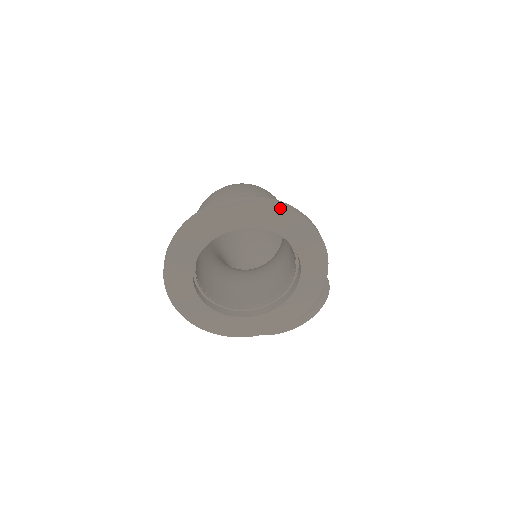
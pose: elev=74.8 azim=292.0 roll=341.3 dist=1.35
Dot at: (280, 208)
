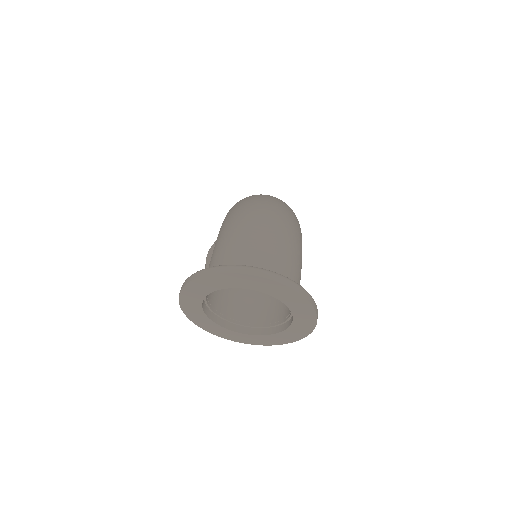
Dot at: (304, 299)
